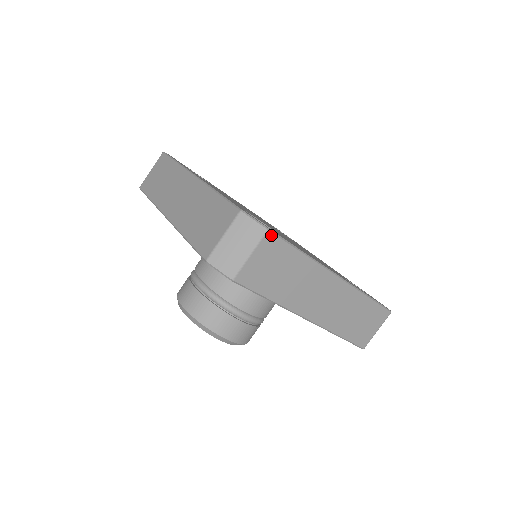
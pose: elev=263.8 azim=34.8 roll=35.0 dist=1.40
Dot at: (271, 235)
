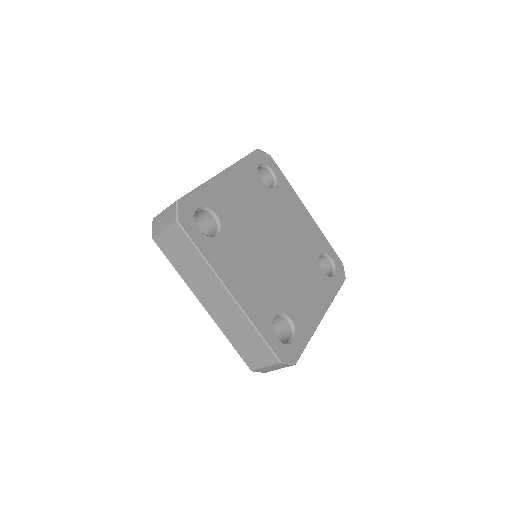
Dot at: (296, 362)
